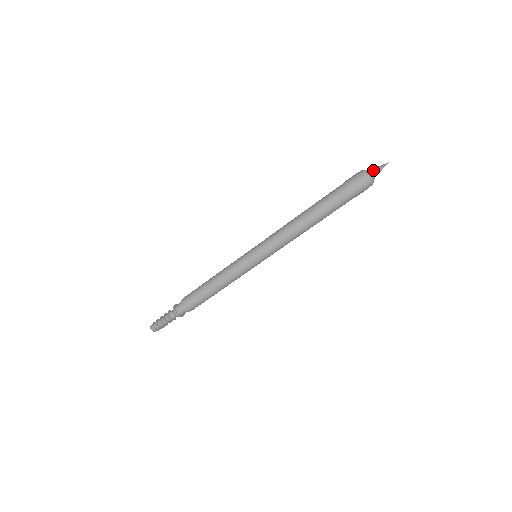
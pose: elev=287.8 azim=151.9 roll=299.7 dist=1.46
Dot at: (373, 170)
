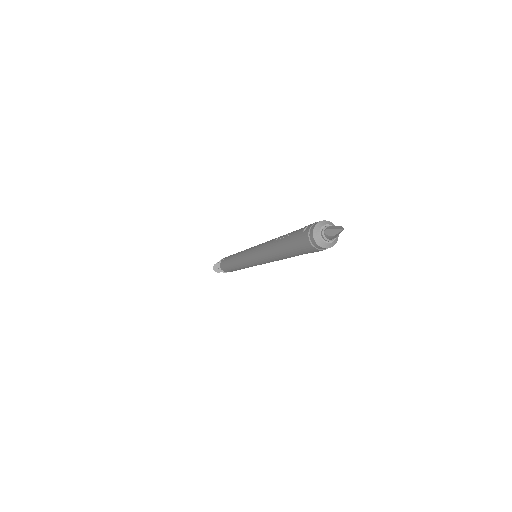
Dot at: (327, 237)
